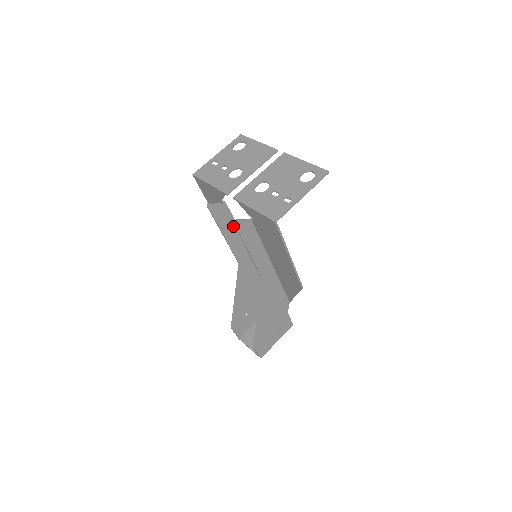
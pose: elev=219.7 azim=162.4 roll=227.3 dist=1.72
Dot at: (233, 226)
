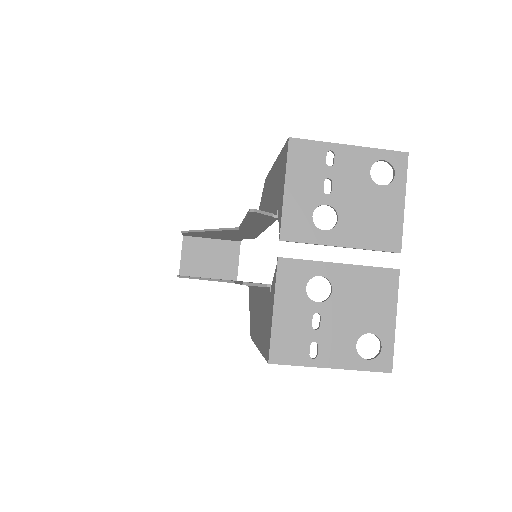
Dot at: (265, 223)
